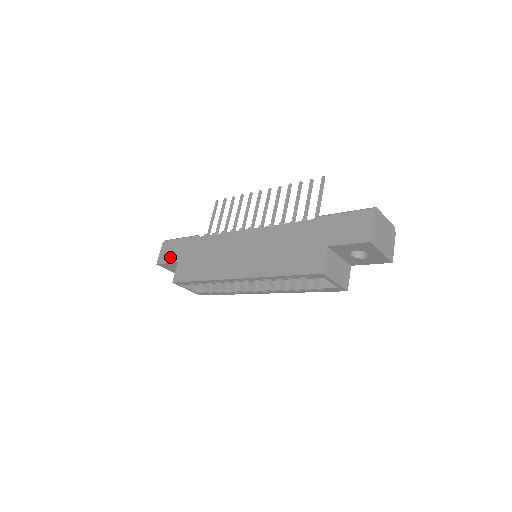
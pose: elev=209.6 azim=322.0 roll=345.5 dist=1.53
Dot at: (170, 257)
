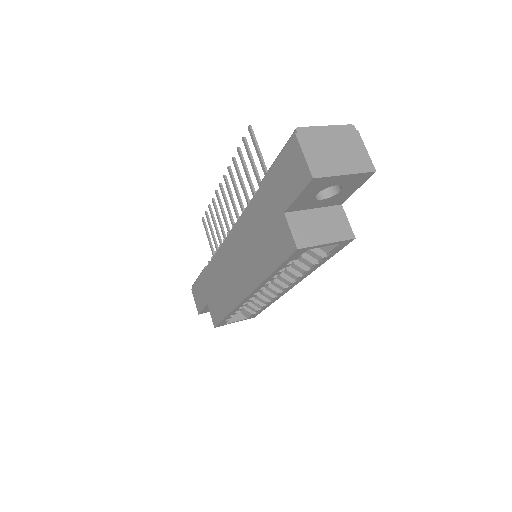
Dot at: (201, 302)
